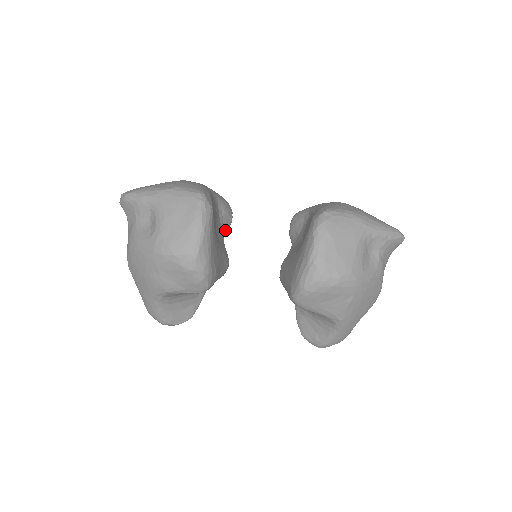
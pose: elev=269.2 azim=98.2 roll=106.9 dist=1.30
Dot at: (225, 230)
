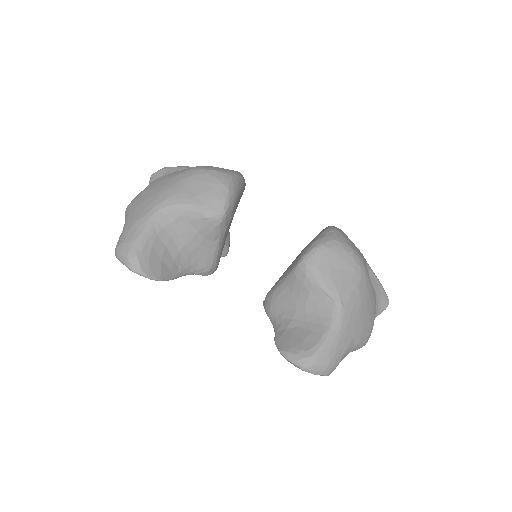
Dot at: occluded
